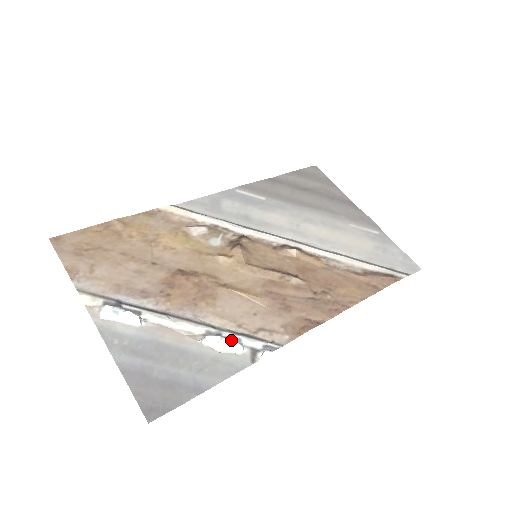
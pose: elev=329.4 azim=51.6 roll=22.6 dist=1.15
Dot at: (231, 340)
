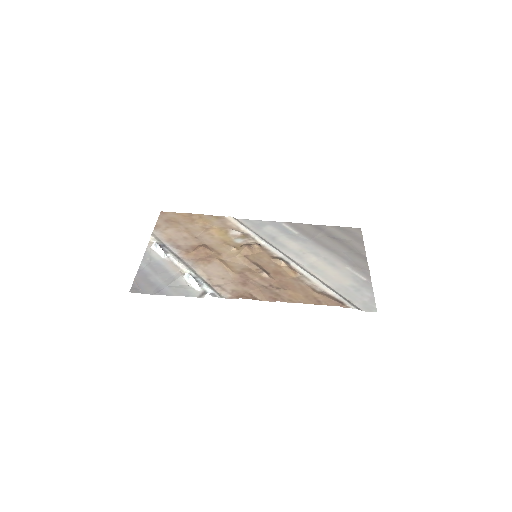
Dot at: (194, 279)
